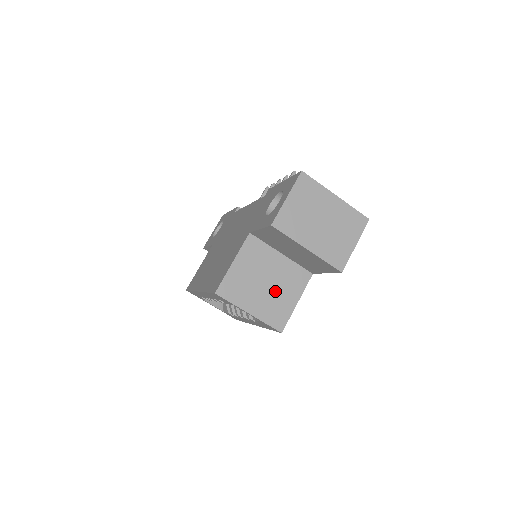
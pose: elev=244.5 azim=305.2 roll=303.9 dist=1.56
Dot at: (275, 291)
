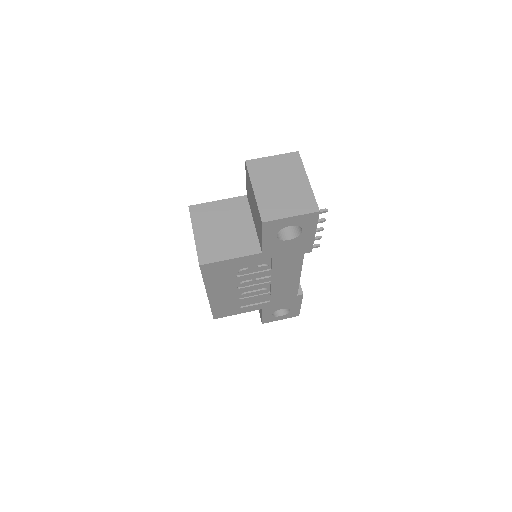
Dot at: (225, 238)
